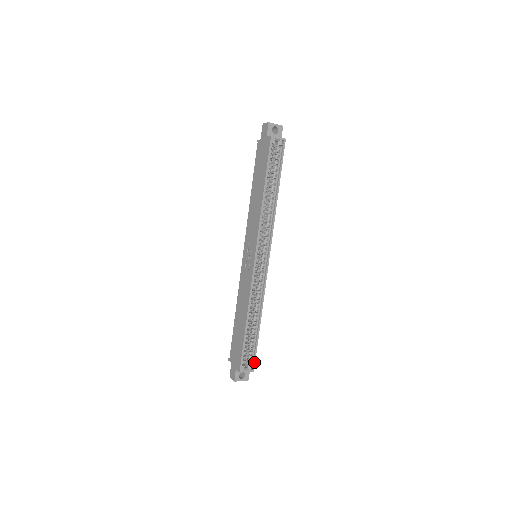
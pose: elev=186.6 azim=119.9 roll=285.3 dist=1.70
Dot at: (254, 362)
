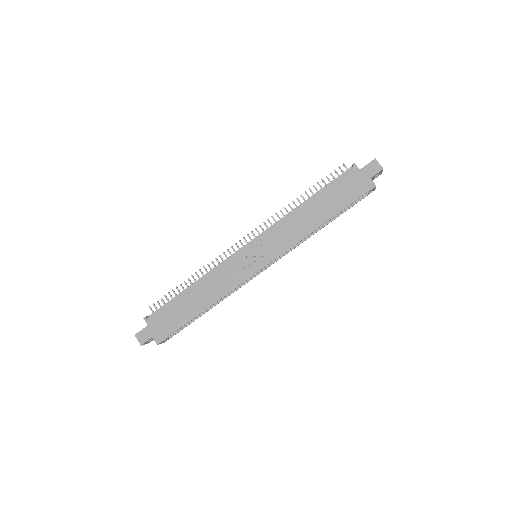
Dot at: (172, 336)
